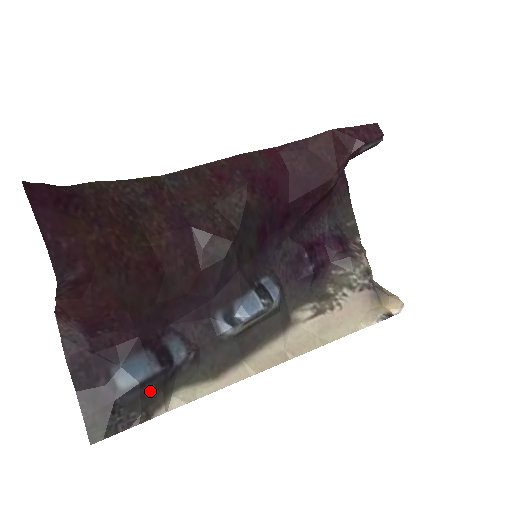
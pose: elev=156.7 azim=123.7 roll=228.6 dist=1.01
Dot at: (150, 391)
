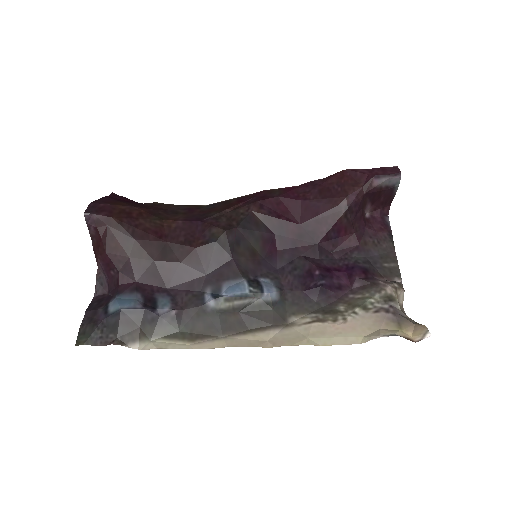
Dot at: (129, 322)
